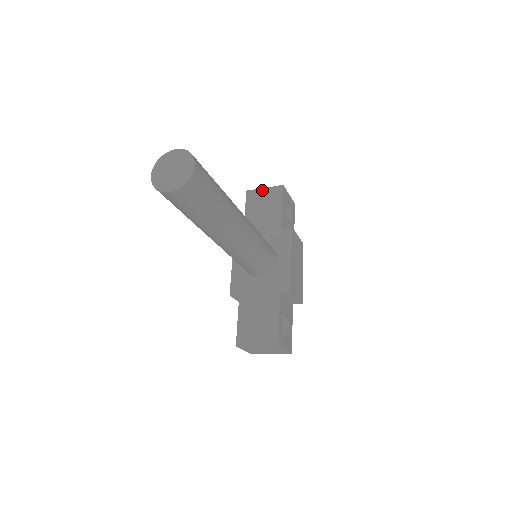
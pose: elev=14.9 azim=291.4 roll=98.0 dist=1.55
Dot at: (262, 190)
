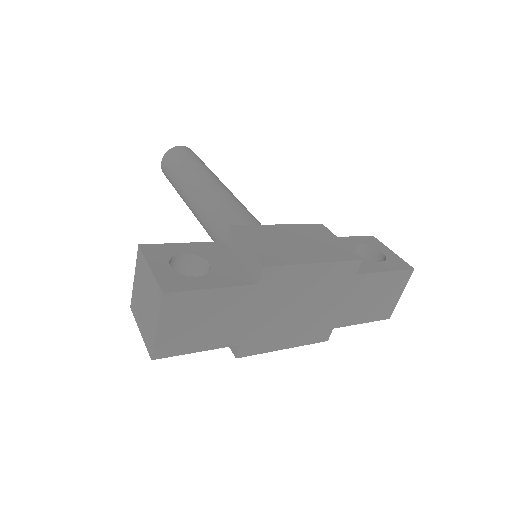
Dot at: occluded
